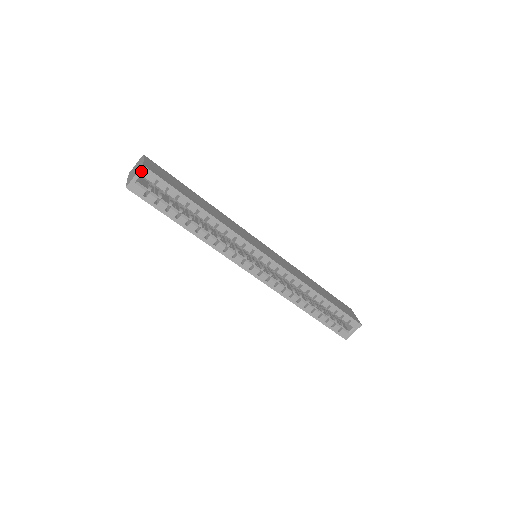
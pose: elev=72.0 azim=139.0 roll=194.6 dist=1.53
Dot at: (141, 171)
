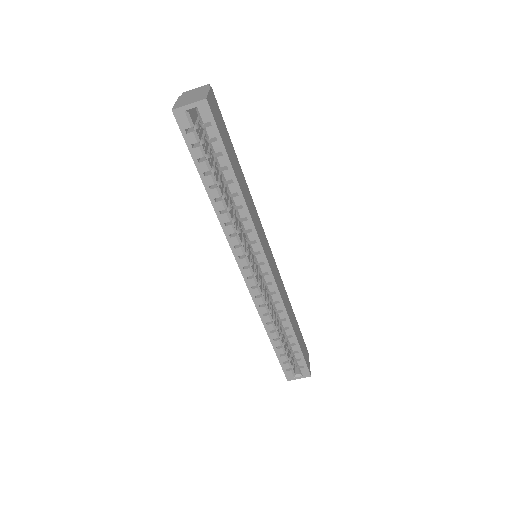
Dot at: (200, 103)
